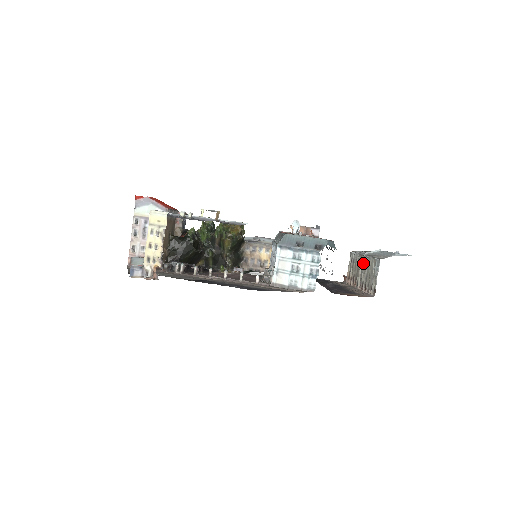
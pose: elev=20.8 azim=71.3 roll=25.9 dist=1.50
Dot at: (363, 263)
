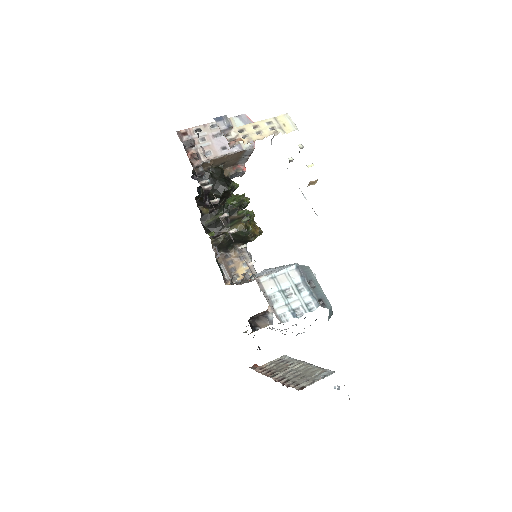
Dot at: (300, 366)
